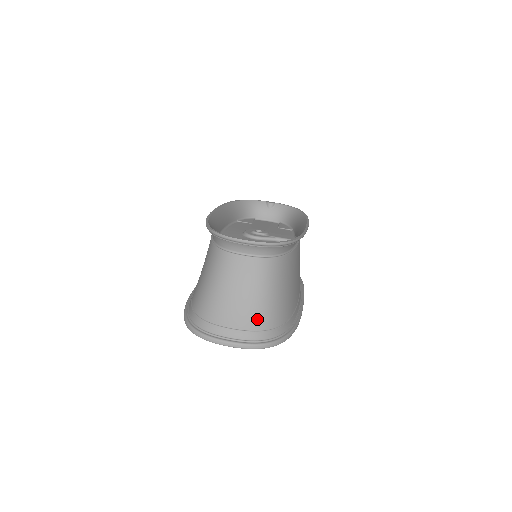
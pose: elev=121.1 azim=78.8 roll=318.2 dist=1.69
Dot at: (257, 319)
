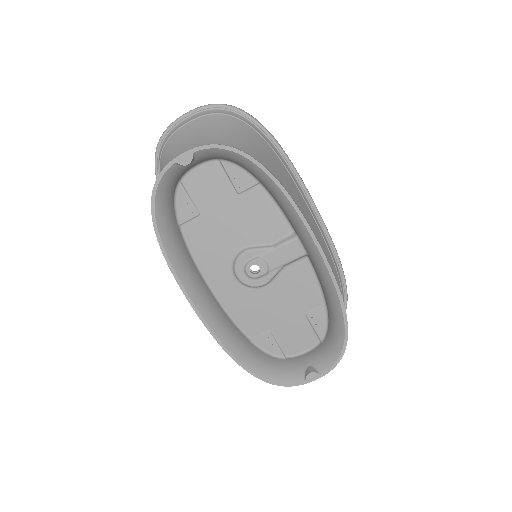
Dot at: occluded
